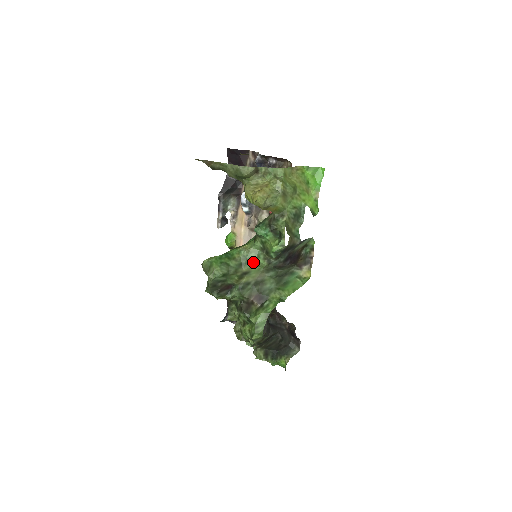
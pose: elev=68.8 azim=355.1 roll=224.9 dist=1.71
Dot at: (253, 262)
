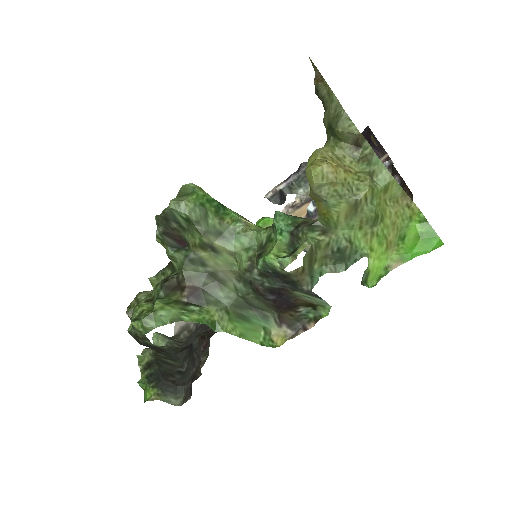
Dot at: (236, 248)
